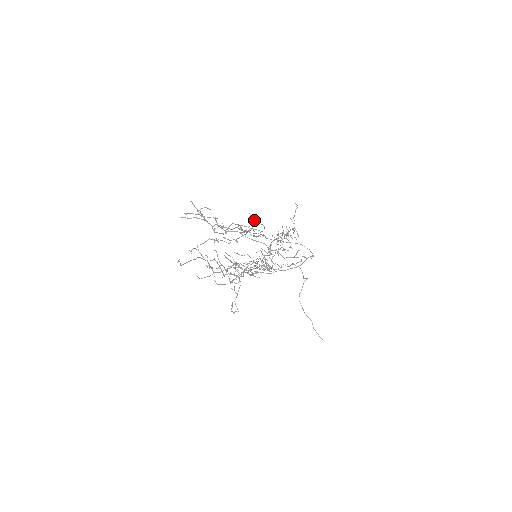
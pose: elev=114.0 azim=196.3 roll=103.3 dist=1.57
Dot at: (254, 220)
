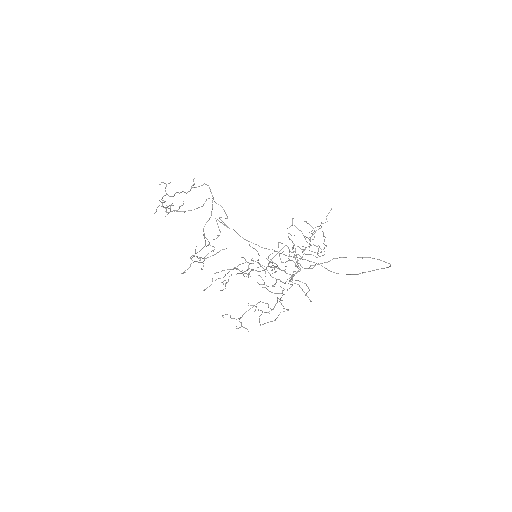
Dot at: occluded
